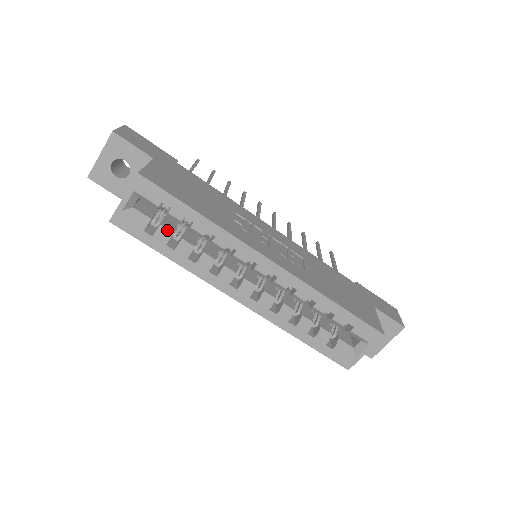
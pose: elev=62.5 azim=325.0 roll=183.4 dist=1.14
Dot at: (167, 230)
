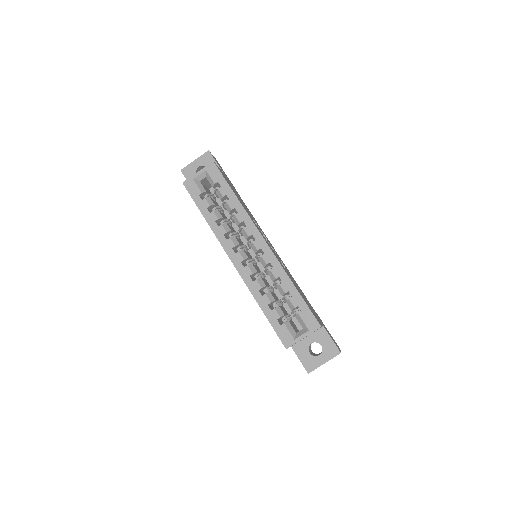
Dot at: (212, 201)
